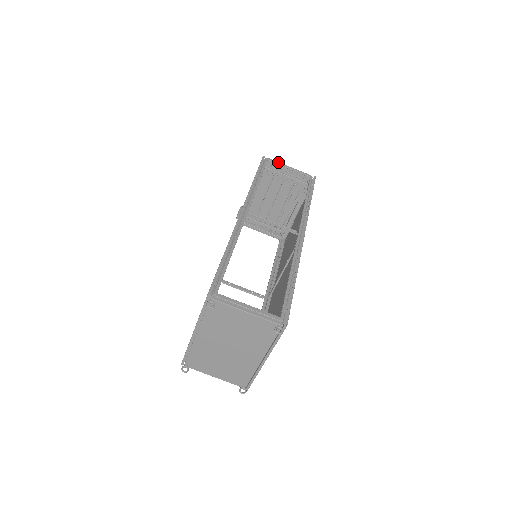
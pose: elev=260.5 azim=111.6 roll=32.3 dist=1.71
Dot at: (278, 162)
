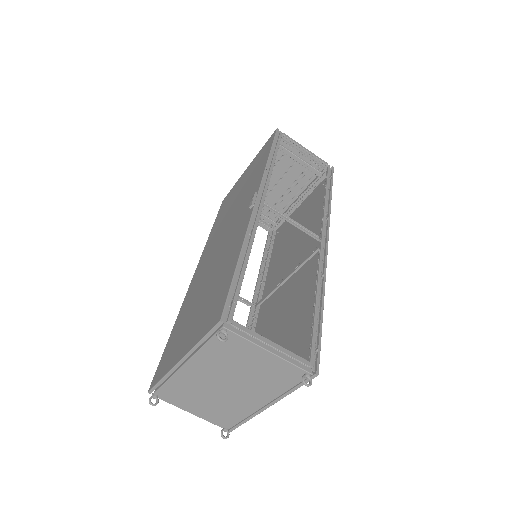
Dot at: (294, 140)
